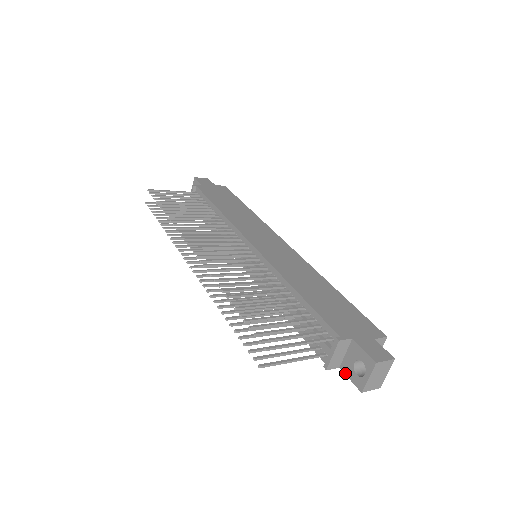
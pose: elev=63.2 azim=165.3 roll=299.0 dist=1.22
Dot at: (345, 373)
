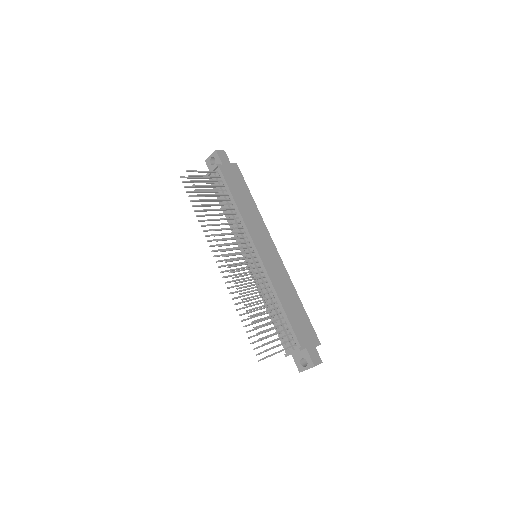
Dot at: (294, 359)
